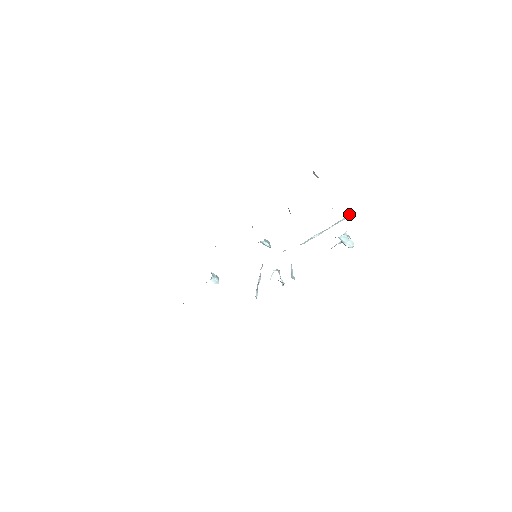
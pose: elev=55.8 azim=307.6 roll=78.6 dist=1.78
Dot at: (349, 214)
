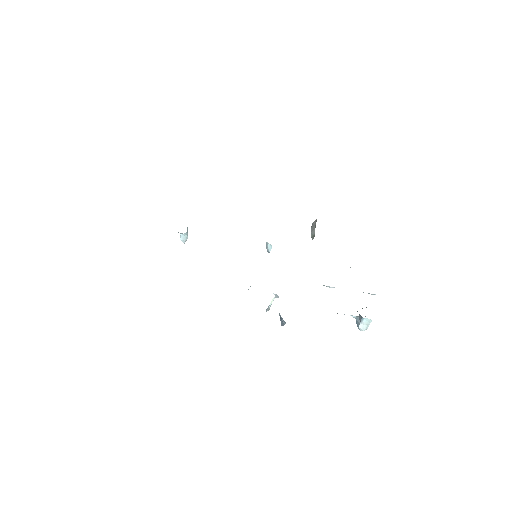
Dot at: occluded
